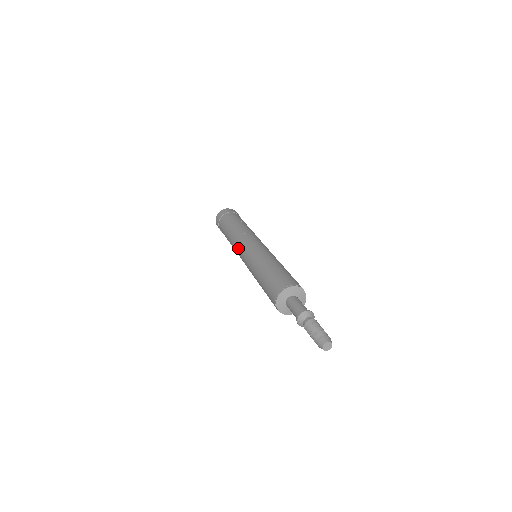
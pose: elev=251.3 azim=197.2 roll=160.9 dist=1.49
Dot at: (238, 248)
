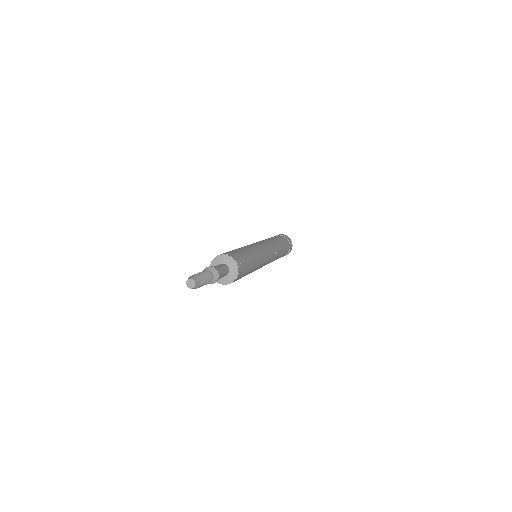
Dot at: occluded
